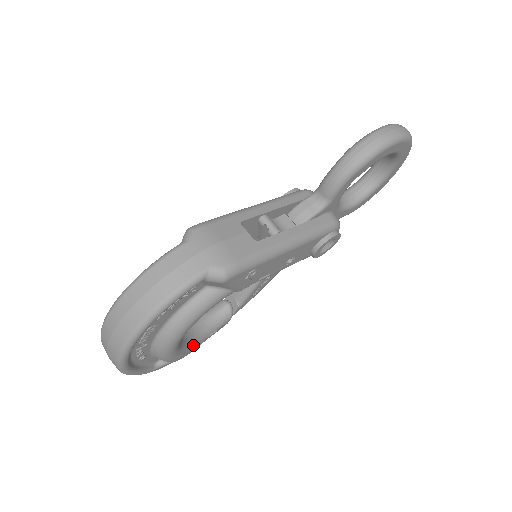
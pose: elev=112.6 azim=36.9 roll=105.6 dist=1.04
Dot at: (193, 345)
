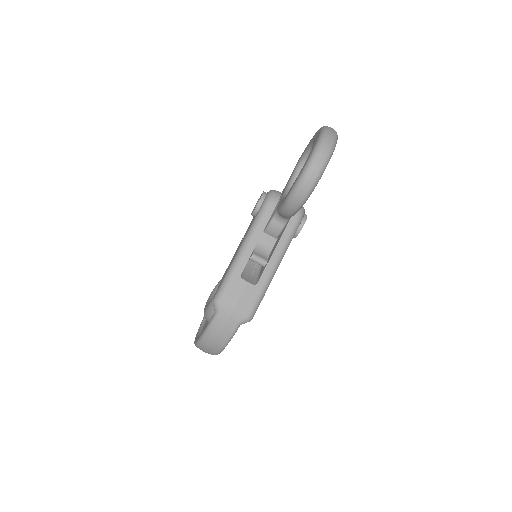
Dot at: occluded
